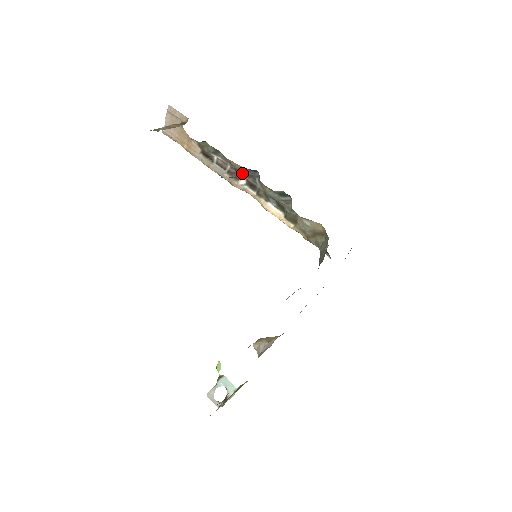
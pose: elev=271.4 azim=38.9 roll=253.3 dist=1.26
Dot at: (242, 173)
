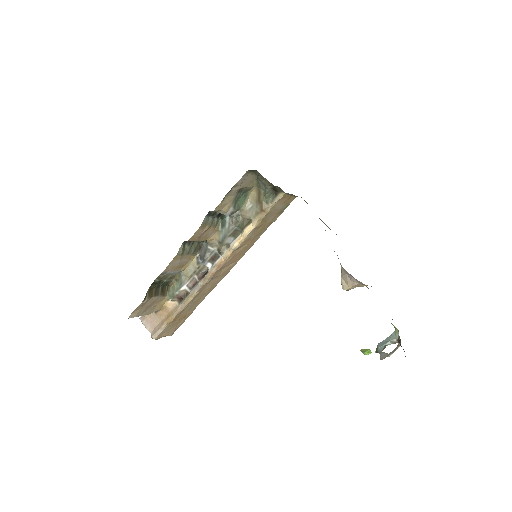
Dot at: (201, 261)
